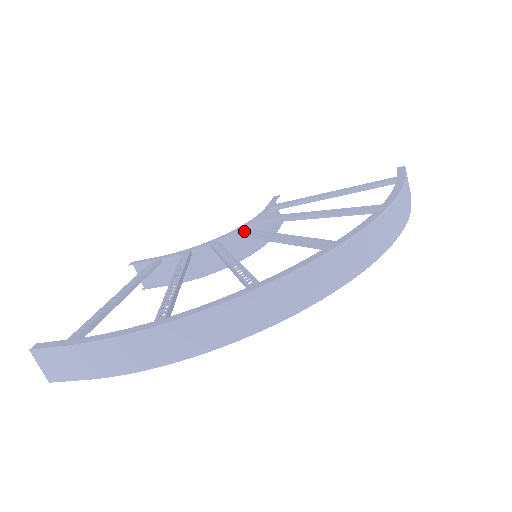
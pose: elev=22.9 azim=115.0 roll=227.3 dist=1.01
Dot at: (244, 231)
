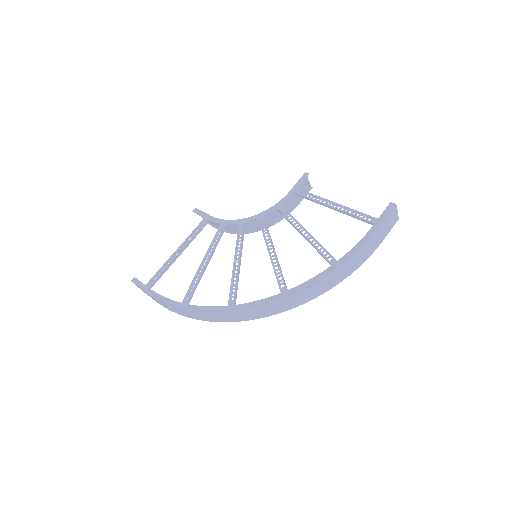
Dot at: (261, 221)
